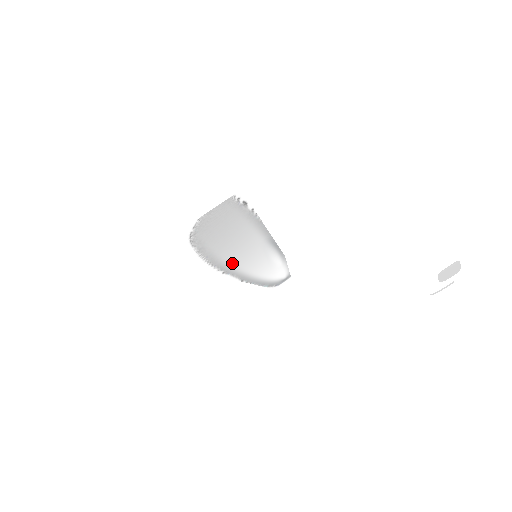
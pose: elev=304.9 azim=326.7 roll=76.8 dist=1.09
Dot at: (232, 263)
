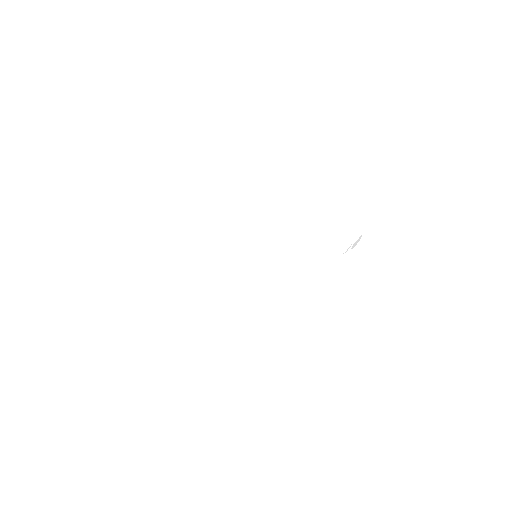
Dot at: occluded
